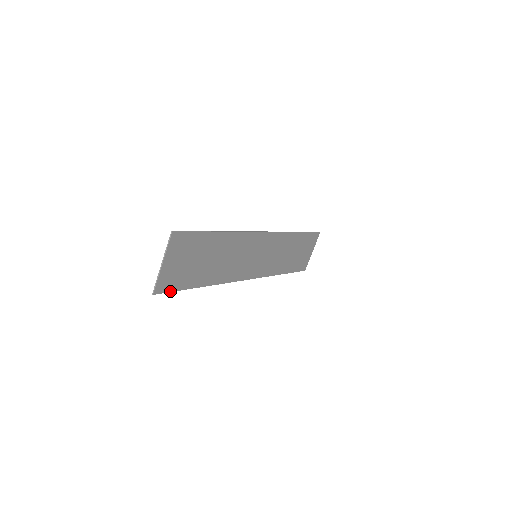
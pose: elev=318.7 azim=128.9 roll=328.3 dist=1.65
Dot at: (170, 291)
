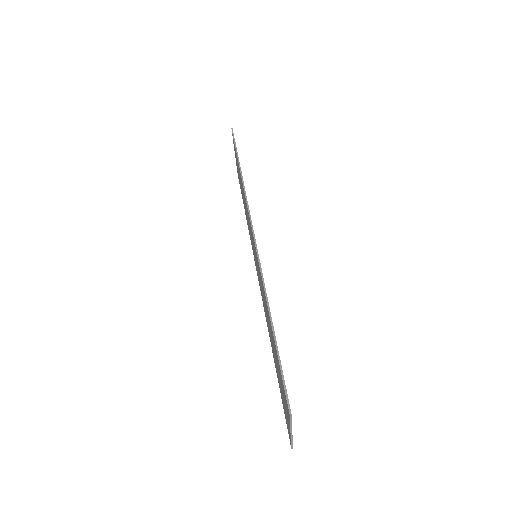
Dot at: occluded
